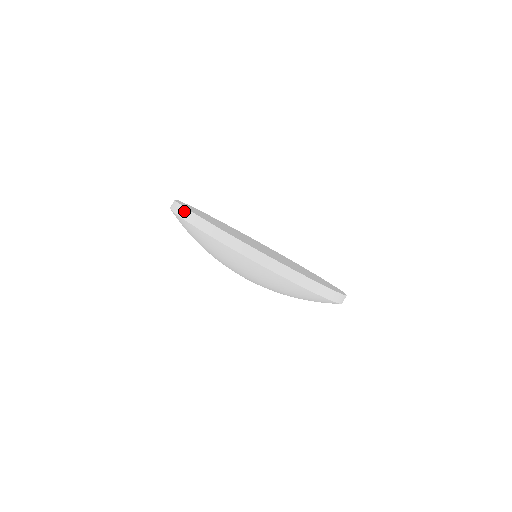
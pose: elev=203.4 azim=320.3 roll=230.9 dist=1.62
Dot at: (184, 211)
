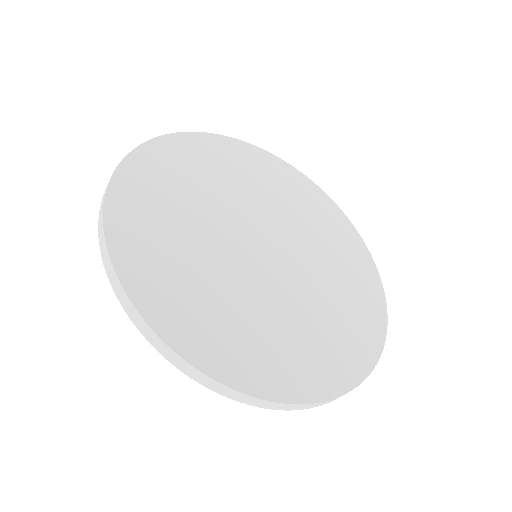
Dot at: (137, 318)
